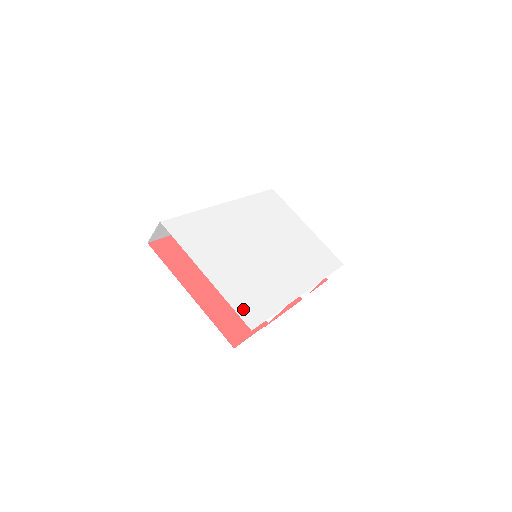
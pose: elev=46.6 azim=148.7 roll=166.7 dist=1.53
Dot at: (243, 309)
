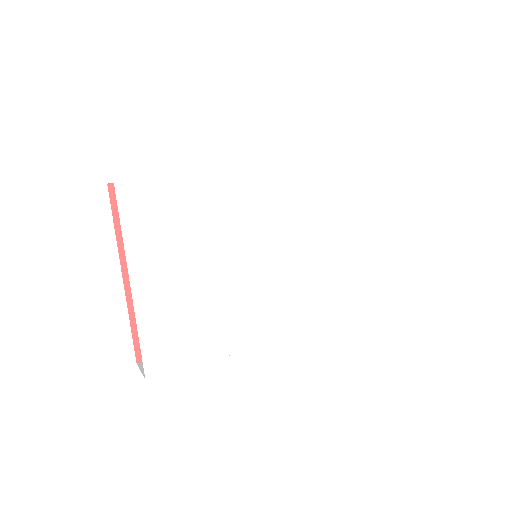
Dot at: (155, 348)
